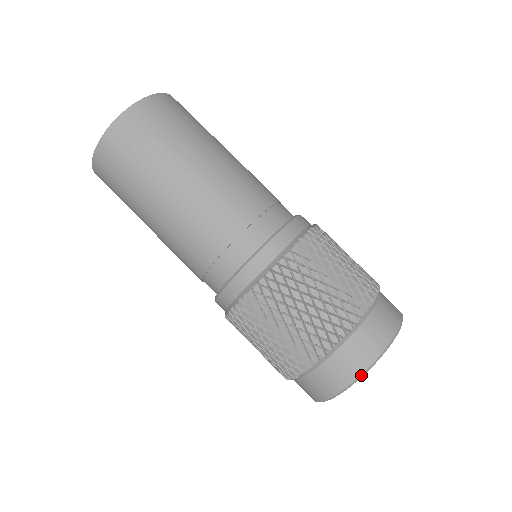
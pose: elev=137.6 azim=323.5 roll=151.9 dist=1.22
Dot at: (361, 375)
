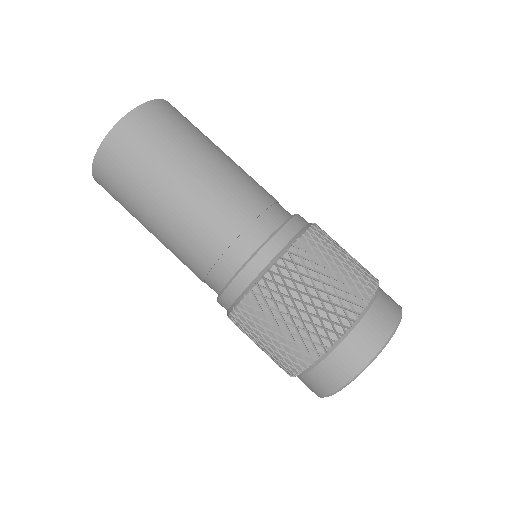
Dot at: occluded
